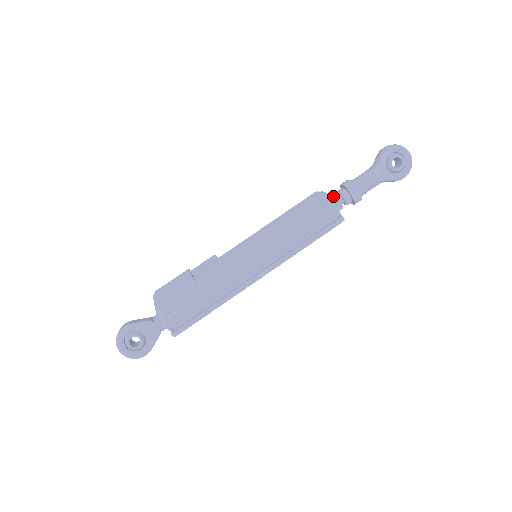
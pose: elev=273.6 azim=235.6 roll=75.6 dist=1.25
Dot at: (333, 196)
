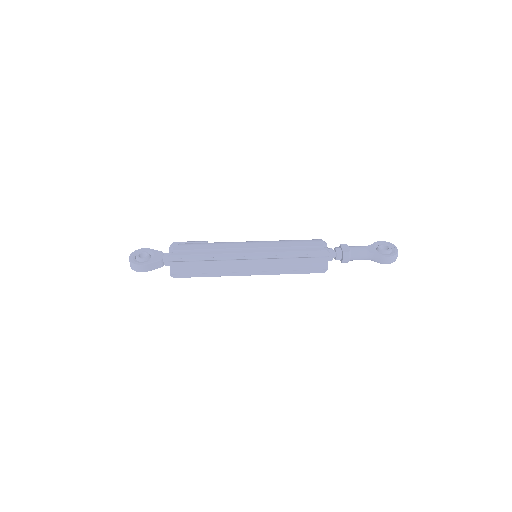
Dot at: occluded
